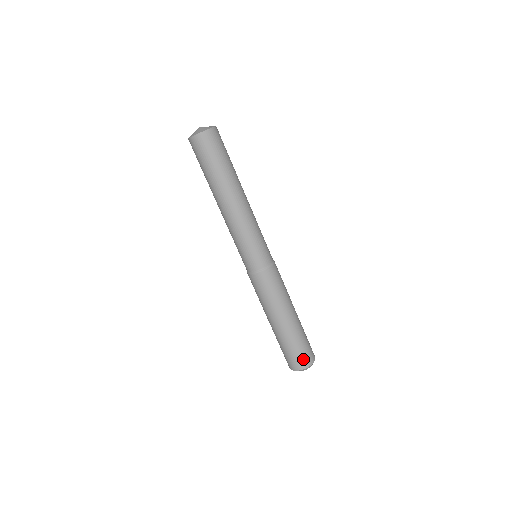
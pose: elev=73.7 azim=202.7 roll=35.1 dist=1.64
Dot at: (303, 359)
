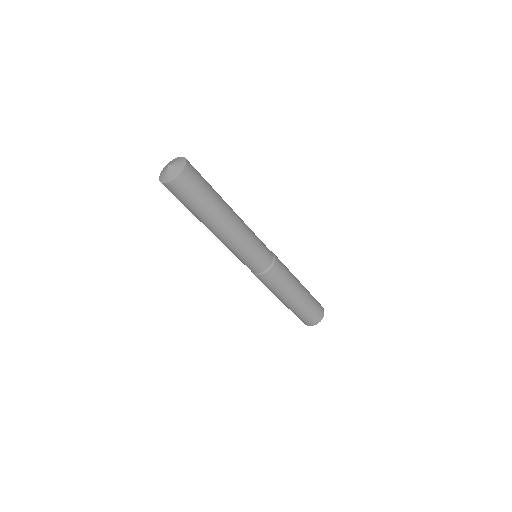
Dot at: (313, 320)
